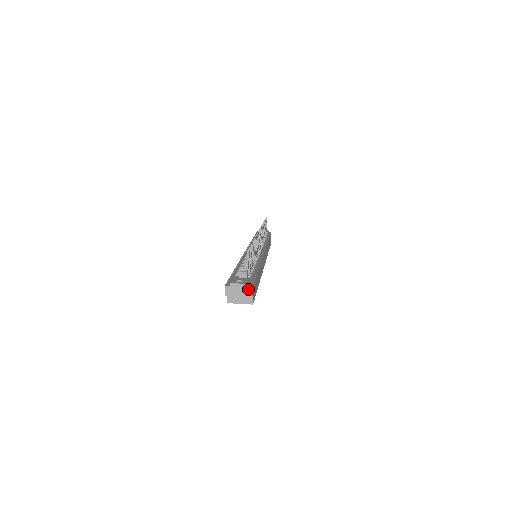
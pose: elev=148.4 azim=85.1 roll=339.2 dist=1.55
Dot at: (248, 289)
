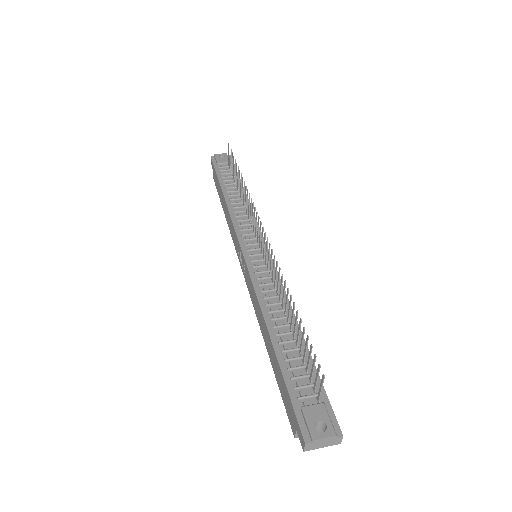
Dot at: (337, 439)
